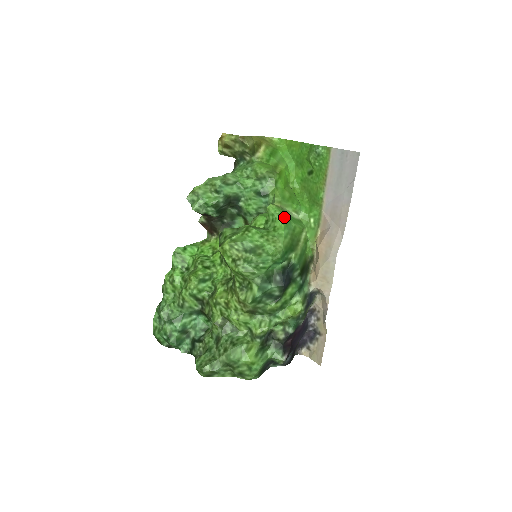
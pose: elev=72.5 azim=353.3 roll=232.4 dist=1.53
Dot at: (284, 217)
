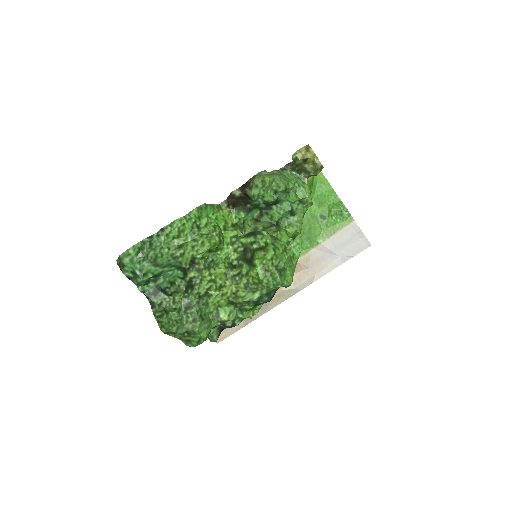
Dot at: occluded
